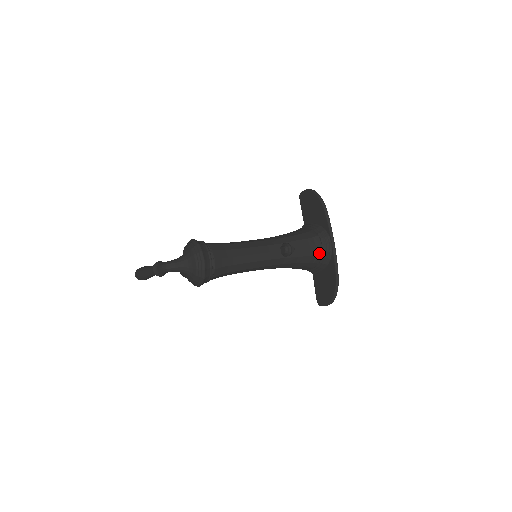
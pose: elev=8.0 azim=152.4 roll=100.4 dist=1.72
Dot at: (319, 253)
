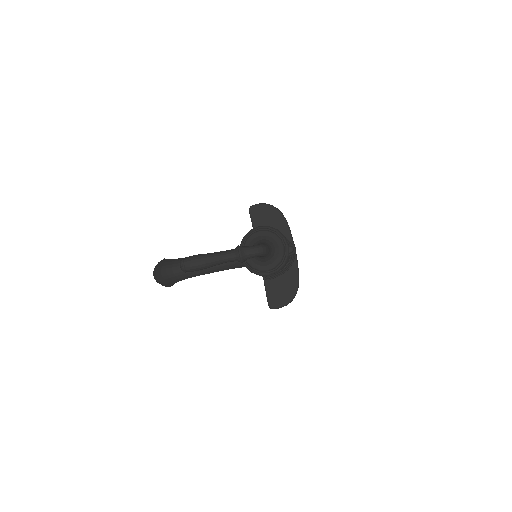
Dot at: (289, 258)
